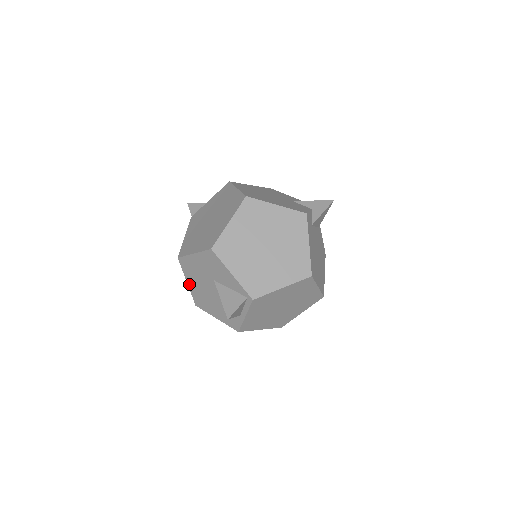
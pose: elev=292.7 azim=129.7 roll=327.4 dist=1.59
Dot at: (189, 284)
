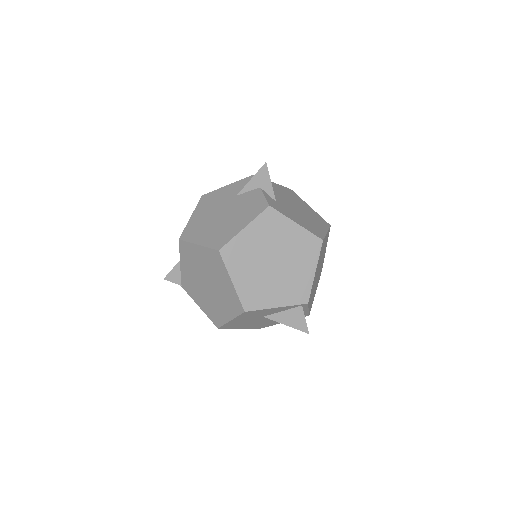
Dot at: (242, 328)
